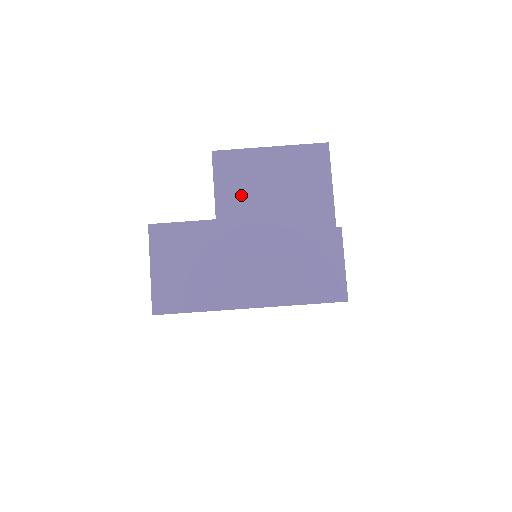
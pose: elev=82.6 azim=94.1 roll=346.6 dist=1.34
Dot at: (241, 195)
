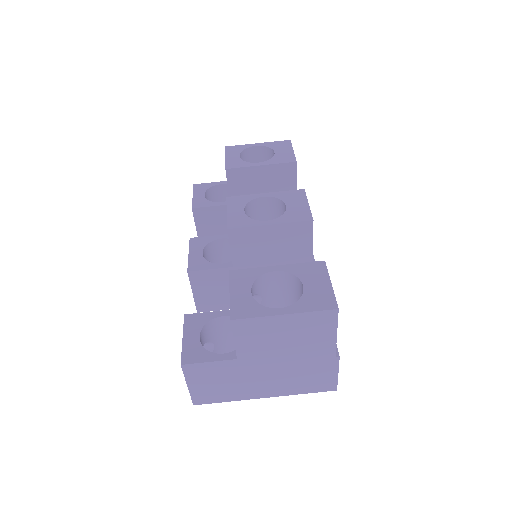
Dot at: (258, 345)
